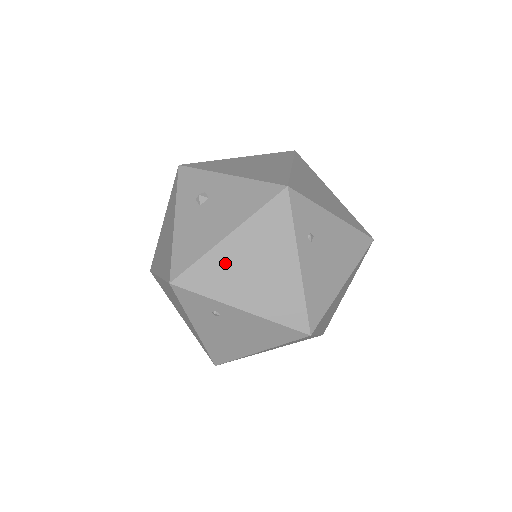
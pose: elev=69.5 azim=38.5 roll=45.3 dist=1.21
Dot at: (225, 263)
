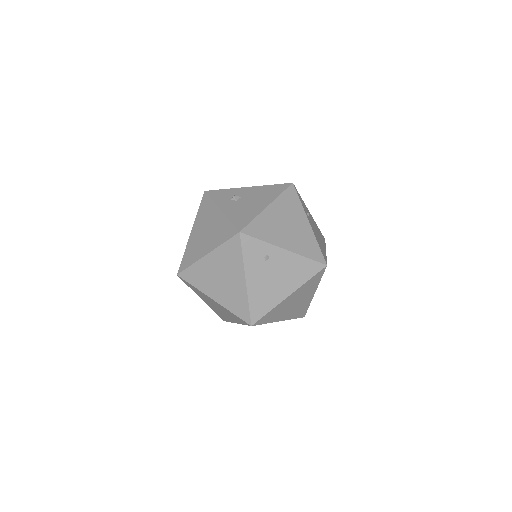
Dot at: (270, 221)
